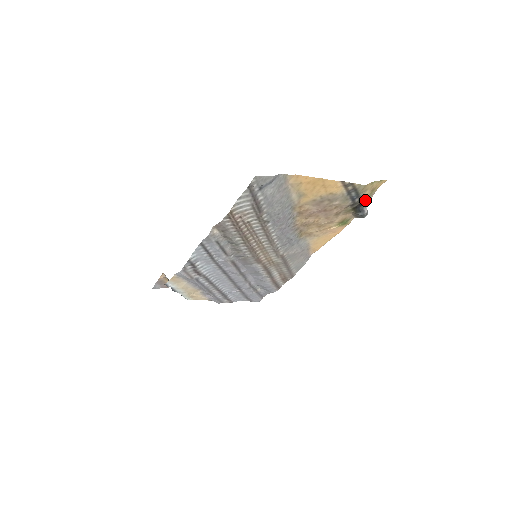
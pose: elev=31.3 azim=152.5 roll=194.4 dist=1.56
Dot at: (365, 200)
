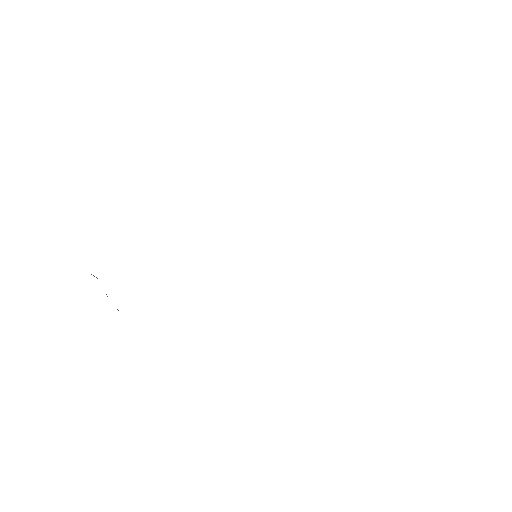
Dot at: occluded
